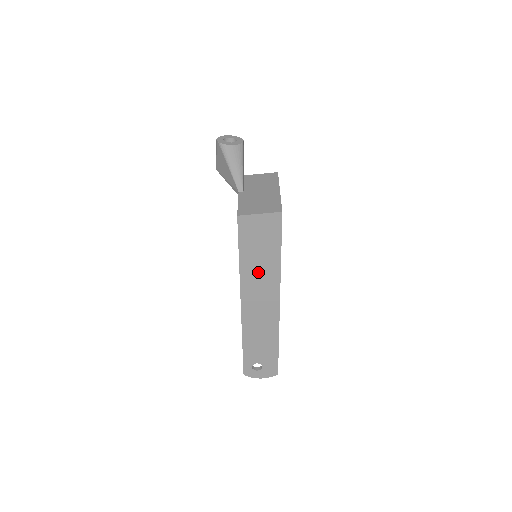
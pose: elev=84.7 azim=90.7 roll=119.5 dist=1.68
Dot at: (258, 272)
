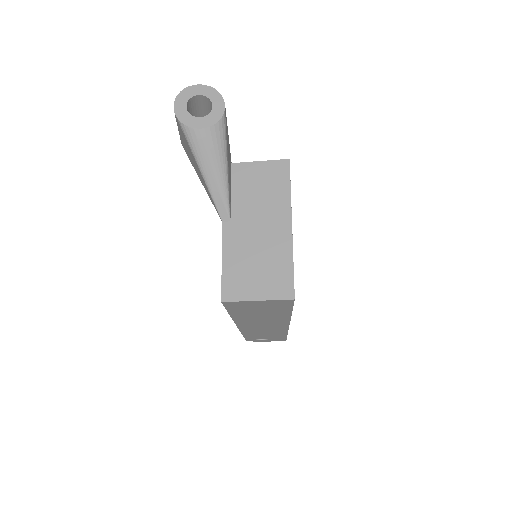
Dot at: (258, 318)
